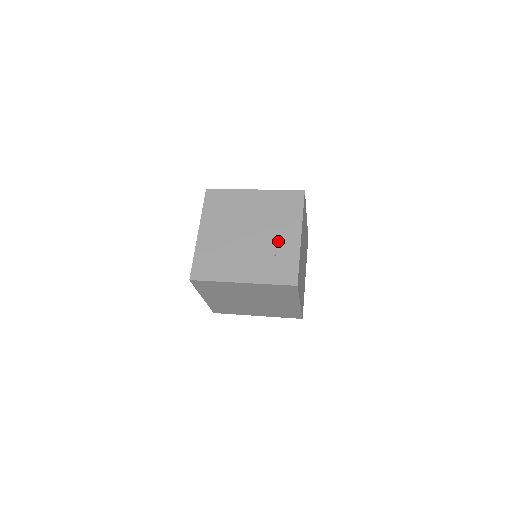
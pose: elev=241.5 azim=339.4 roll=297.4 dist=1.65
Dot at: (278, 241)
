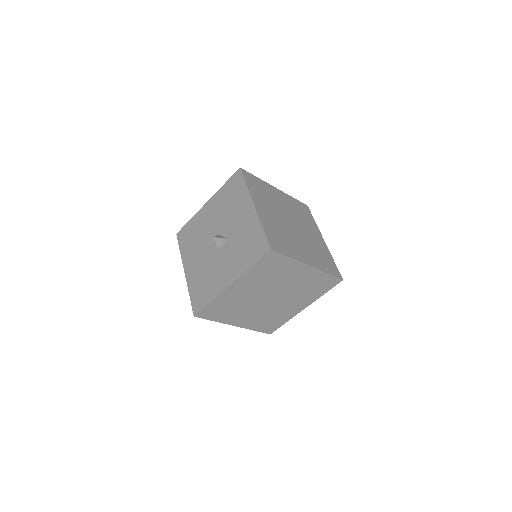
Dot at: (314, 239)
